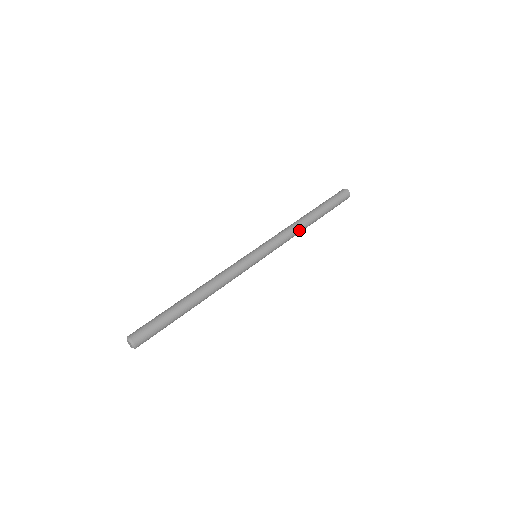
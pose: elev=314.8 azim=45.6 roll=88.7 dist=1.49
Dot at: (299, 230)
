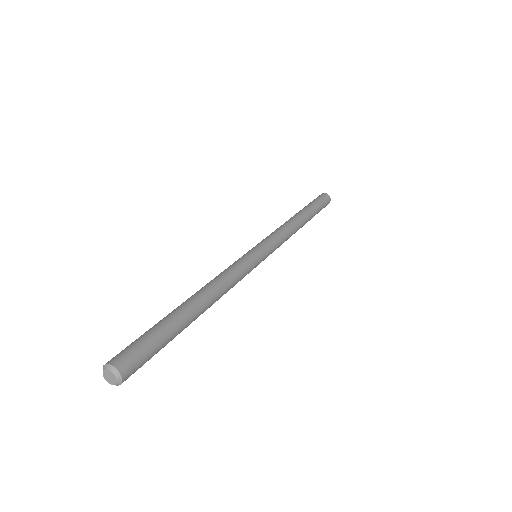
Dot at: (294, 228)
